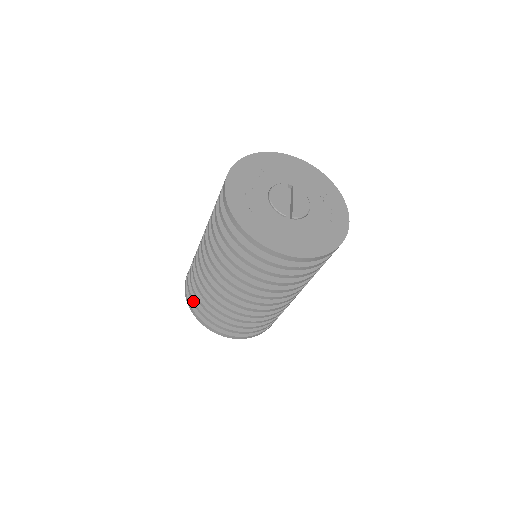
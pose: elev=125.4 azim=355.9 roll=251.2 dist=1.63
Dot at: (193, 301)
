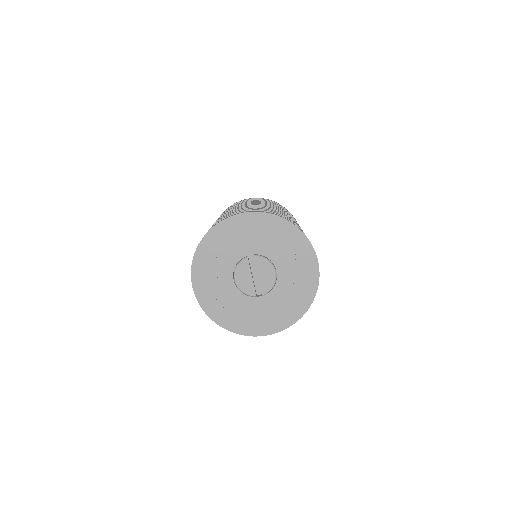
Dot at: occluded
